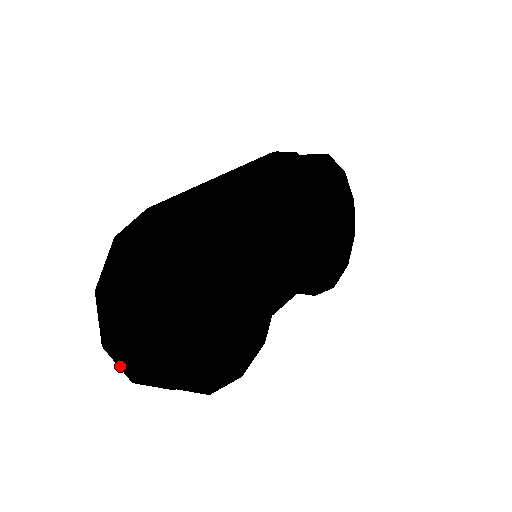
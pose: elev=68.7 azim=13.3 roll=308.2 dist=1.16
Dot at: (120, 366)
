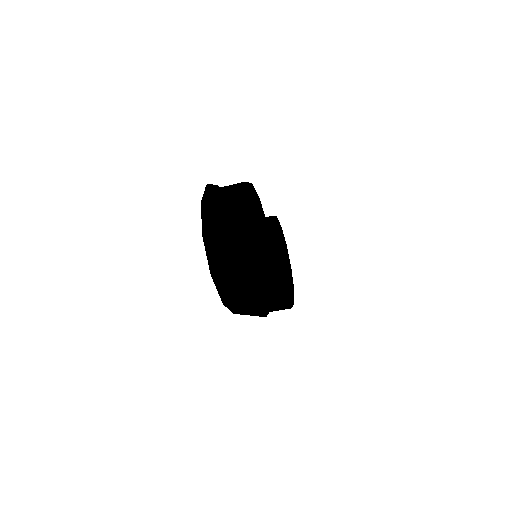
Dot at: (210, 255)
